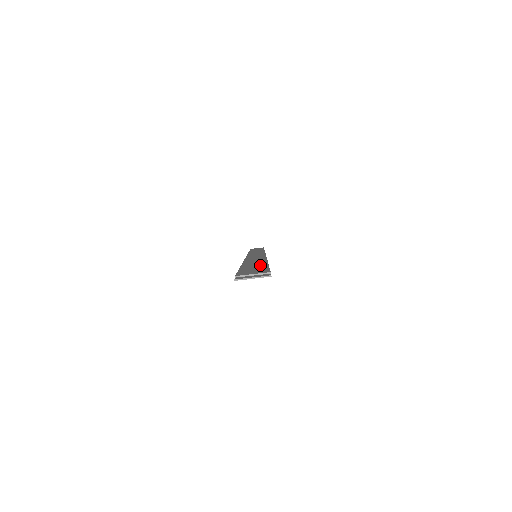
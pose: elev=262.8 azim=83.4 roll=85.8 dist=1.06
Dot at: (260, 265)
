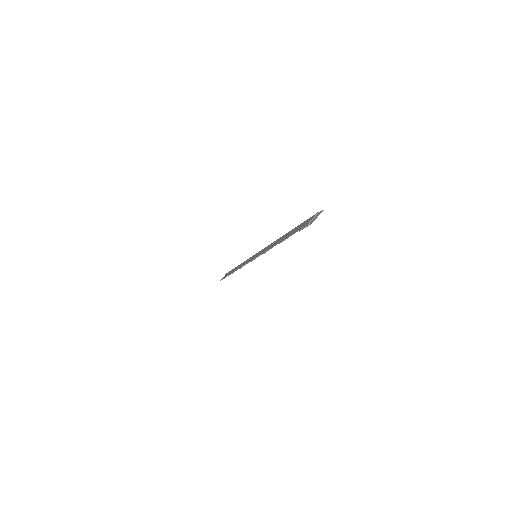
Dot at: (294, 229)
